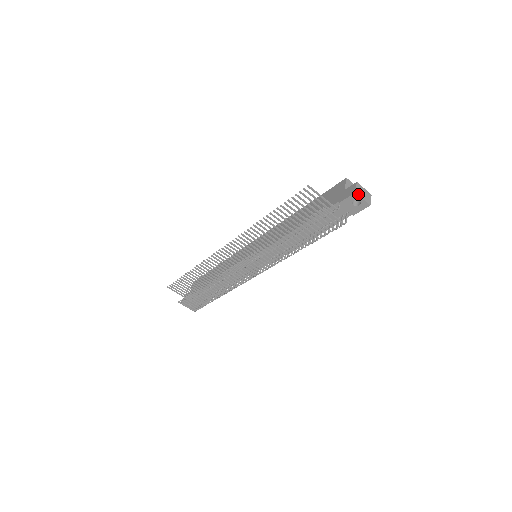
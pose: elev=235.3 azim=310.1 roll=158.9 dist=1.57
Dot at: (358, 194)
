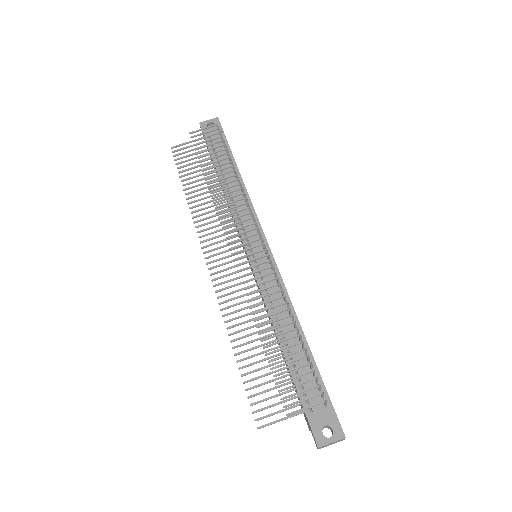
Dot at: (203, 123)
